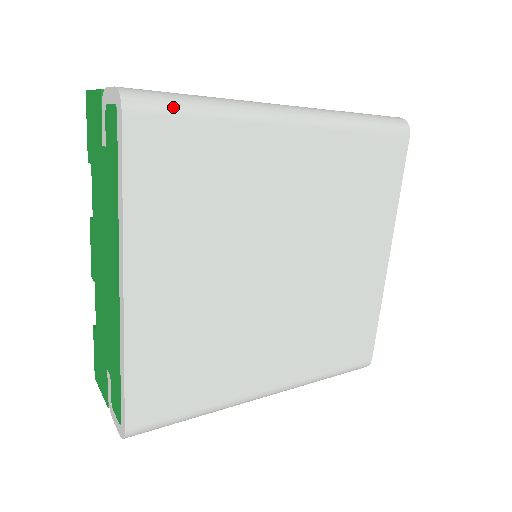
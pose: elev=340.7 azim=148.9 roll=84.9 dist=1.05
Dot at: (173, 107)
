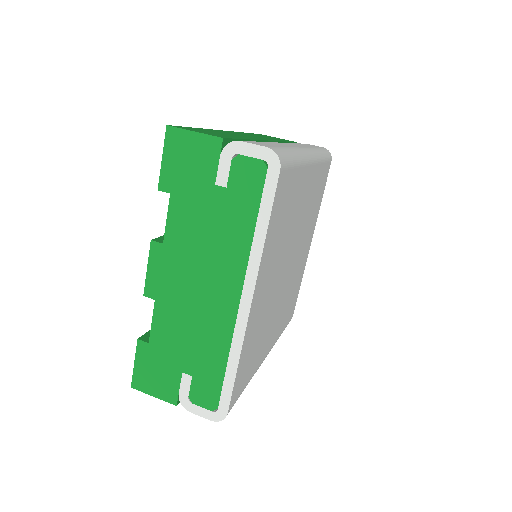
Dot at: (290, 161)
